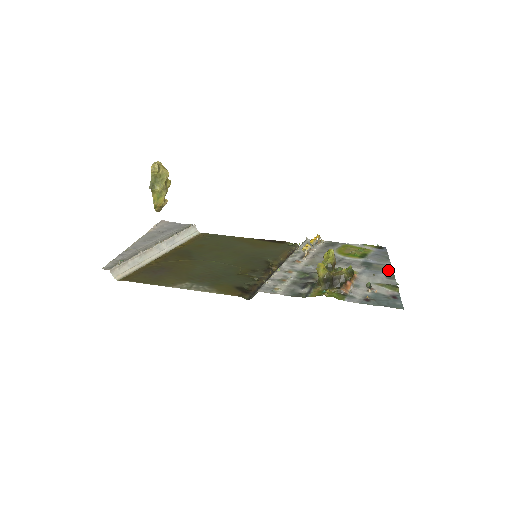
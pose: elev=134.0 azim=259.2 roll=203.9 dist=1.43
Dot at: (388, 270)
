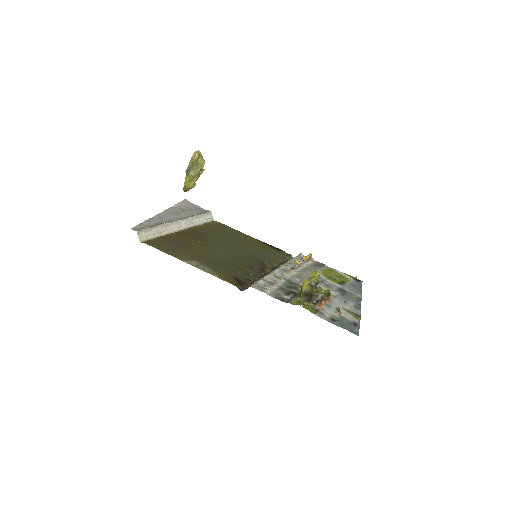
Dot at: (358, 301)
